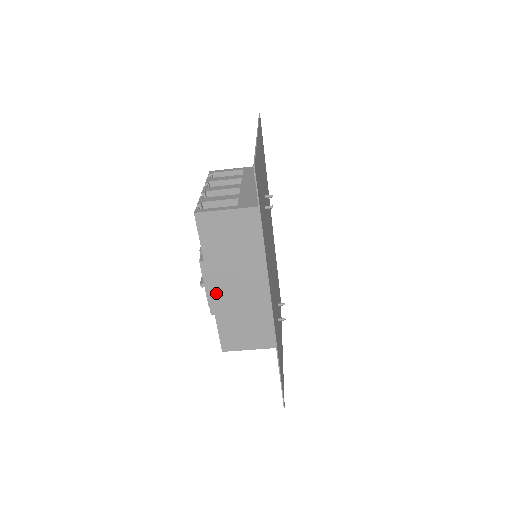
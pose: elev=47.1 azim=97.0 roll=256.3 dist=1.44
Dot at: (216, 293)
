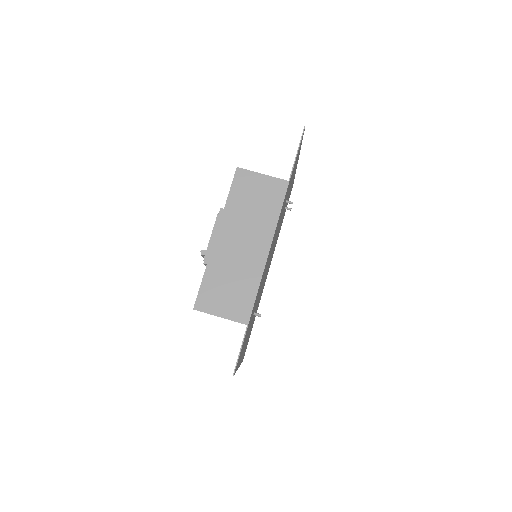
Dot at: (219, 243)
